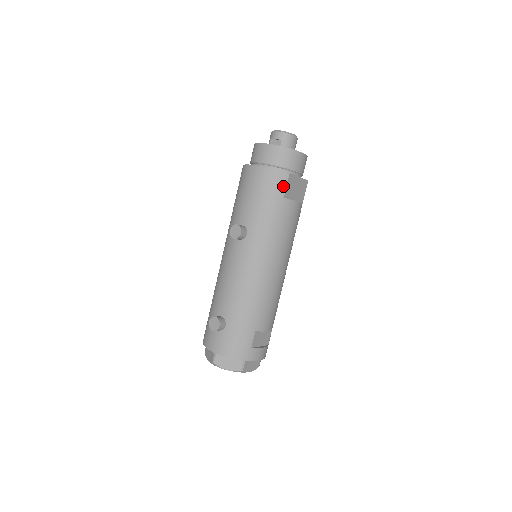
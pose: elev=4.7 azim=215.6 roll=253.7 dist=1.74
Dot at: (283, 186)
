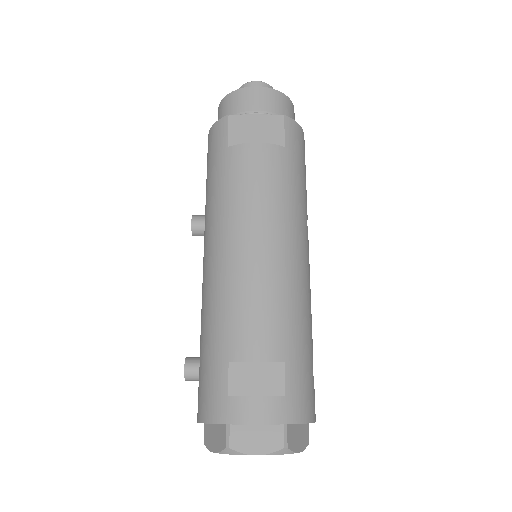
Dot at: (224, 135)
